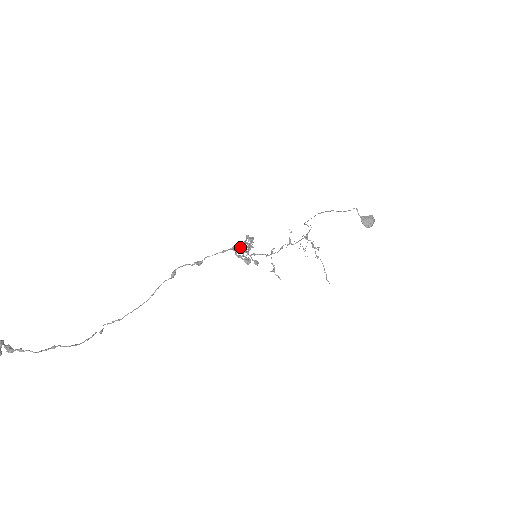
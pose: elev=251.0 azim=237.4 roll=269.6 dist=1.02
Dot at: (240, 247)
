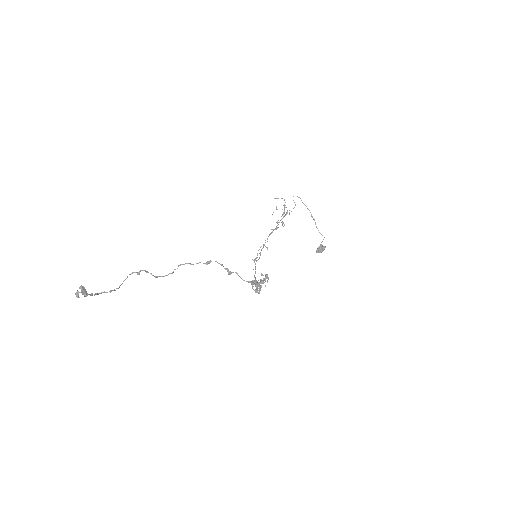
Dot at: (259, 286)
